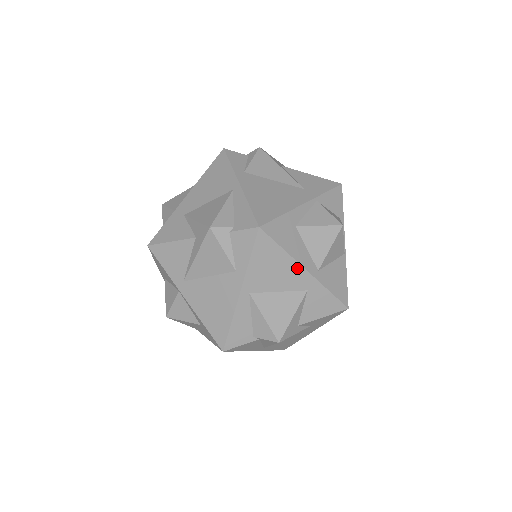
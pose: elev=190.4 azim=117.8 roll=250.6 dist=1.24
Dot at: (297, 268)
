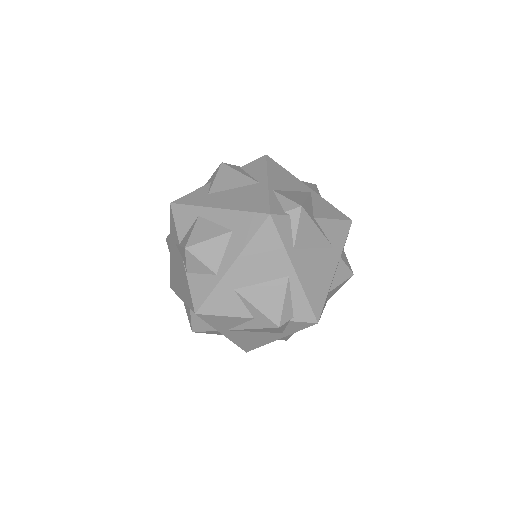
Dot at: occluded
